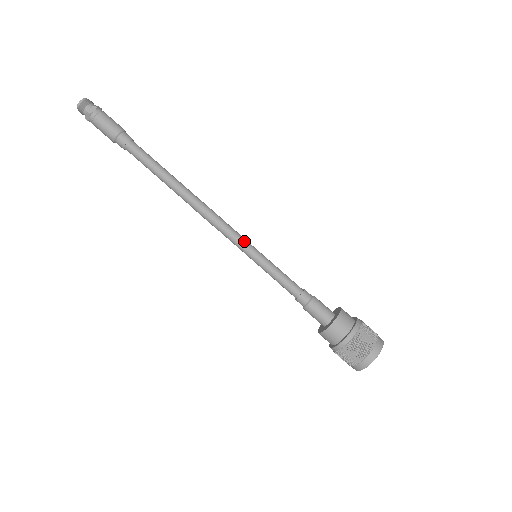
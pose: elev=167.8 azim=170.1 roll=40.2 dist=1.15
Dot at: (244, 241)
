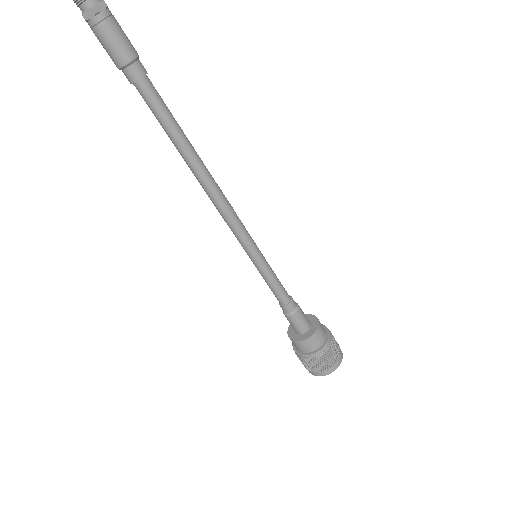
Dot at: (247, 243)
